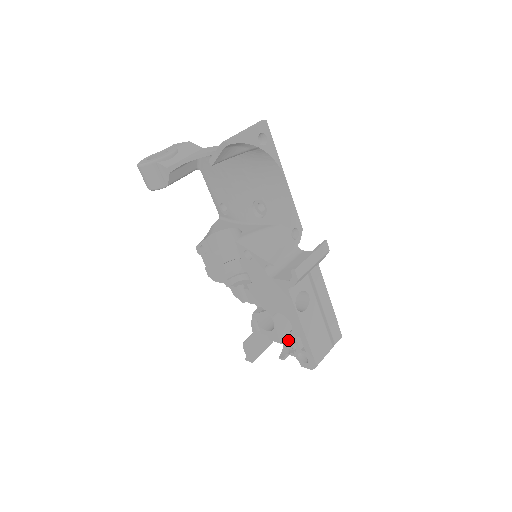
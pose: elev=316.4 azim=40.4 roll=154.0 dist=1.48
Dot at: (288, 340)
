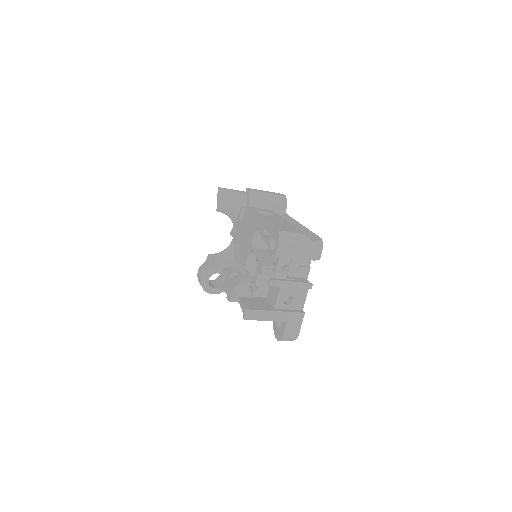
Dot at: occluded
